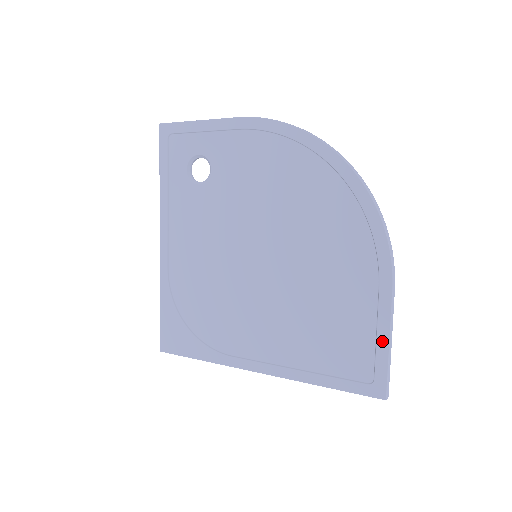
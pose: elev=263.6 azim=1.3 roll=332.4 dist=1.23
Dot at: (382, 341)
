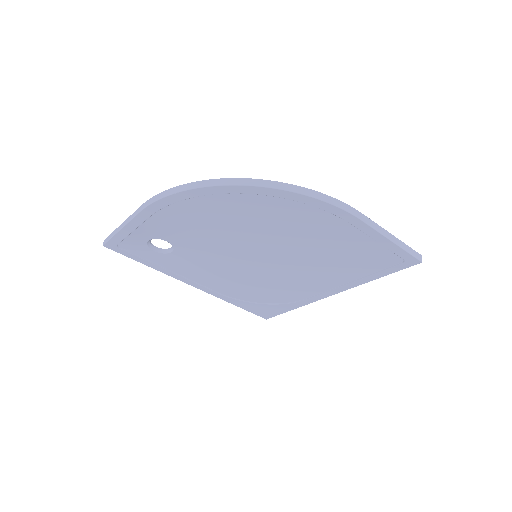
Dot at: (386, 243)
